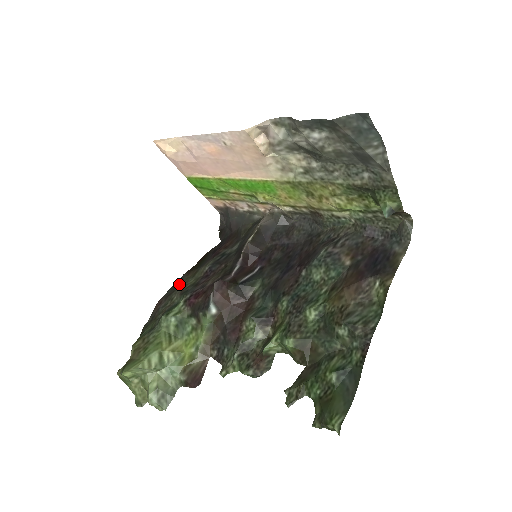
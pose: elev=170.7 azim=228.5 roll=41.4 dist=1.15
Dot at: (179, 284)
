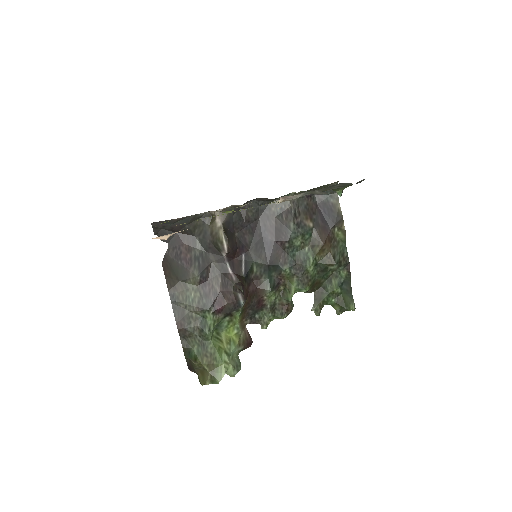
Dot at: (181, 302)
